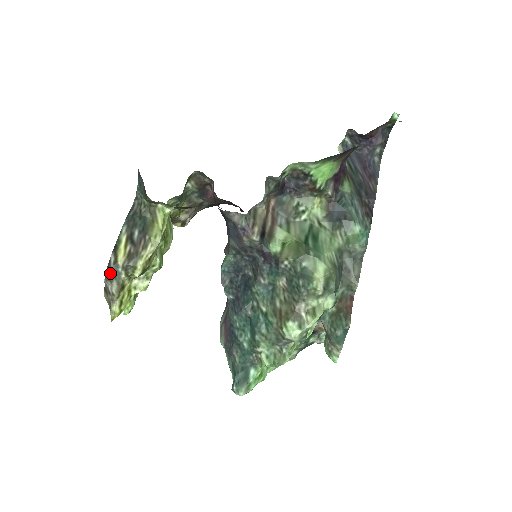
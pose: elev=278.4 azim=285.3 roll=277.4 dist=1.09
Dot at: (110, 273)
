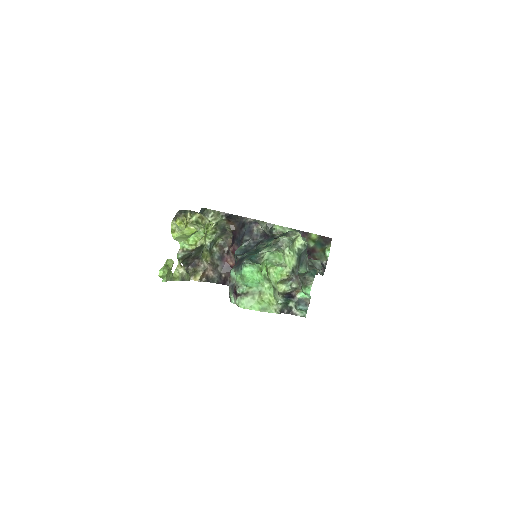
Dot at: (182, 211)
